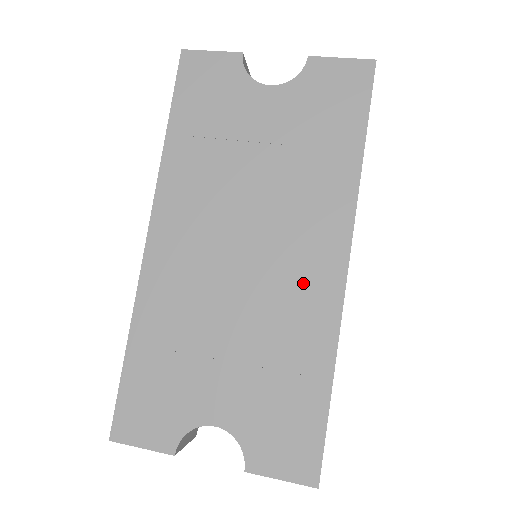
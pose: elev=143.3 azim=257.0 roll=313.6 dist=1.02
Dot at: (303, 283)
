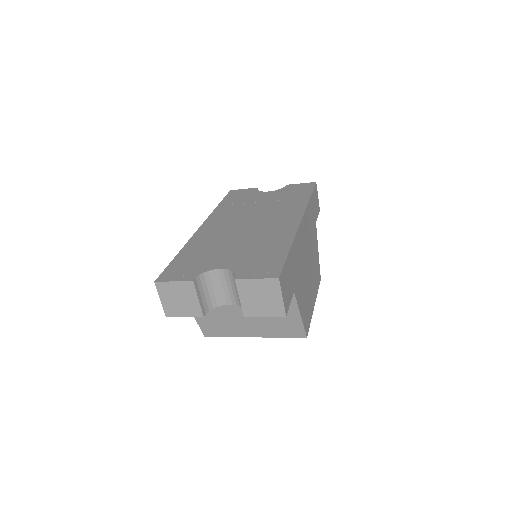
Dot at: (278, 227)
